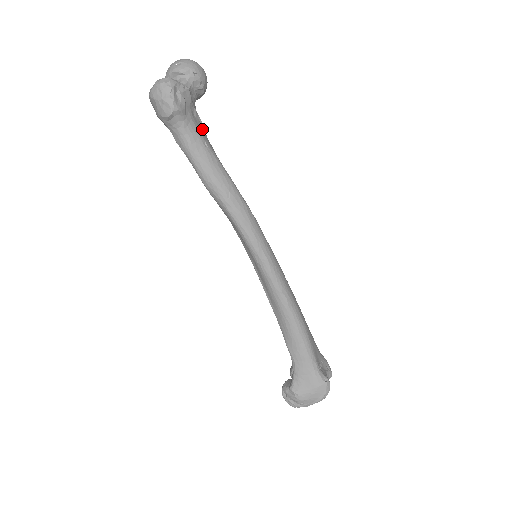
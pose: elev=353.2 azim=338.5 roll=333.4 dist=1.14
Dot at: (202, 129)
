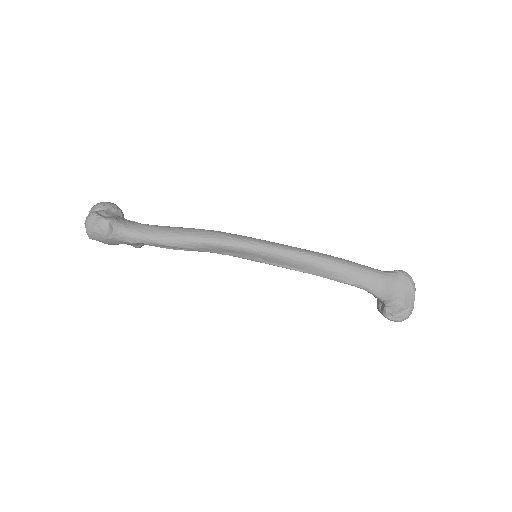
Dot at: occluded
